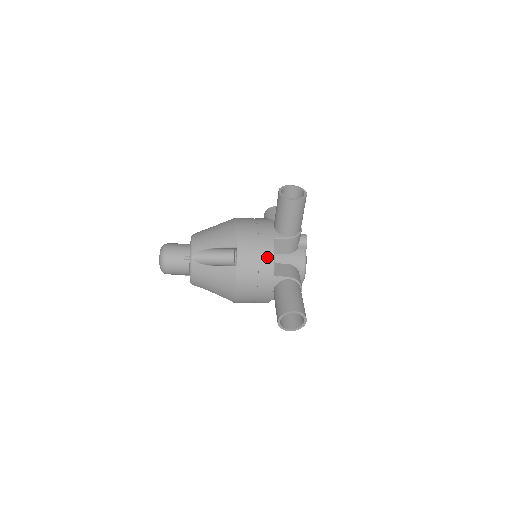
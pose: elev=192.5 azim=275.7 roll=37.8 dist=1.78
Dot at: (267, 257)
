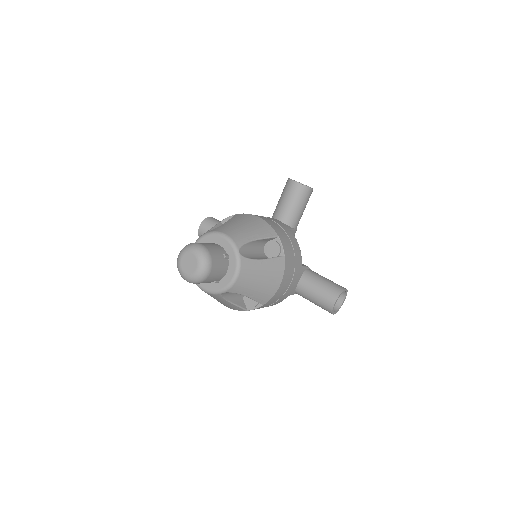
Dot at: (296, 246)
